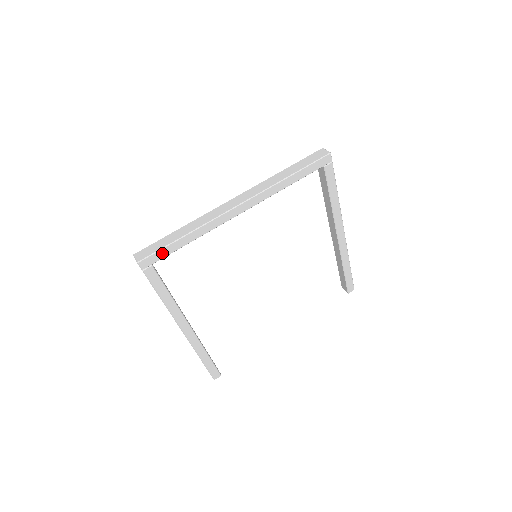
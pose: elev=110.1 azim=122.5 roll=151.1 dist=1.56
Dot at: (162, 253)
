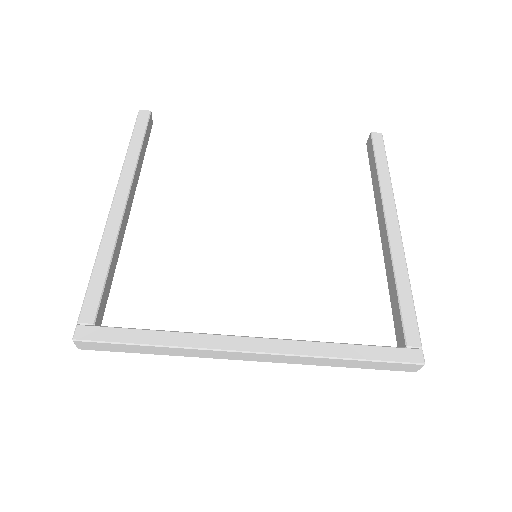
Dot at: occluded
